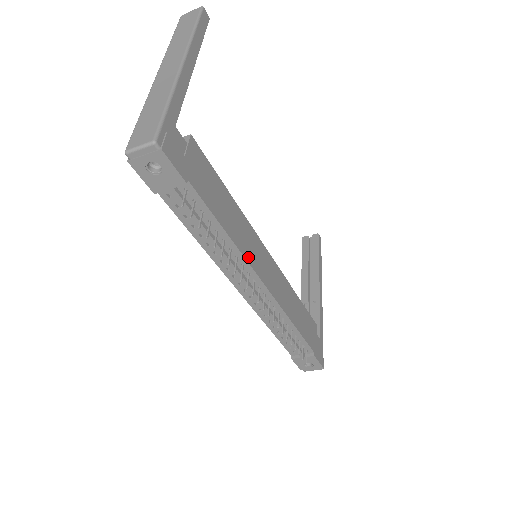
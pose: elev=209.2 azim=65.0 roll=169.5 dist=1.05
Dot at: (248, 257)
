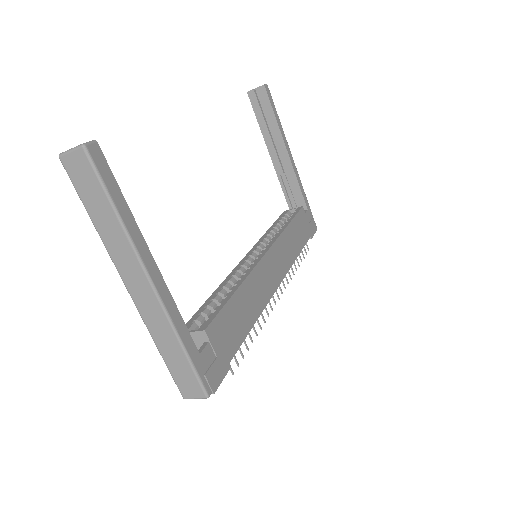
Dot at: (265, 300)
